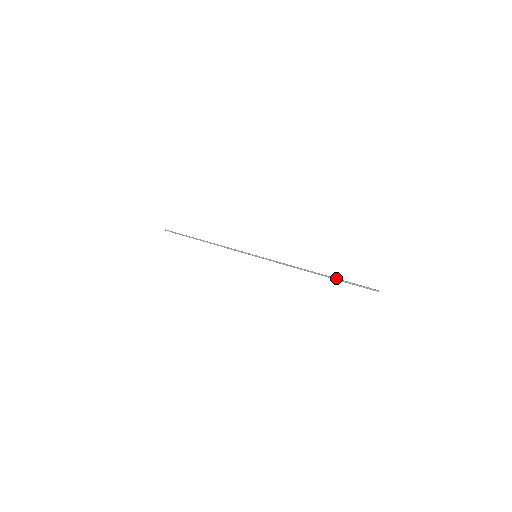
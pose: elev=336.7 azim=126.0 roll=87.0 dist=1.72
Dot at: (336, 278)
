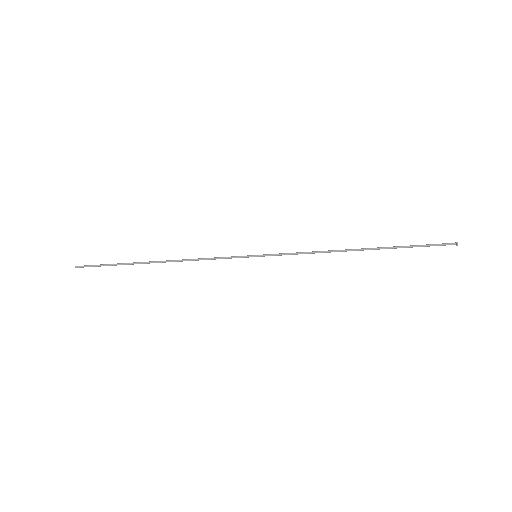
Dot at: occluded
